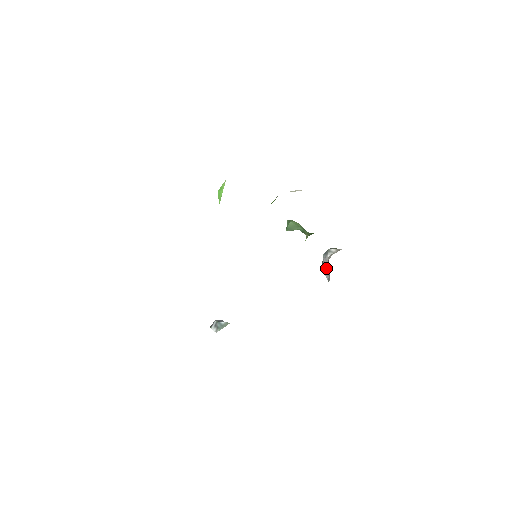
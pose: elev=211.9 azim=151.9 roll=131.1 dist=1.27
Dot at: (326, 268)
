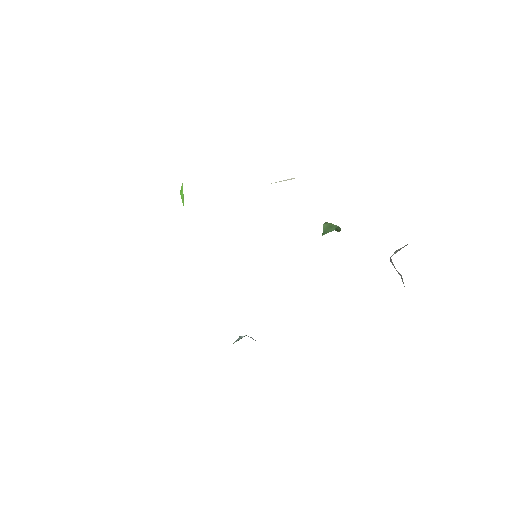
Dot at: occluded
